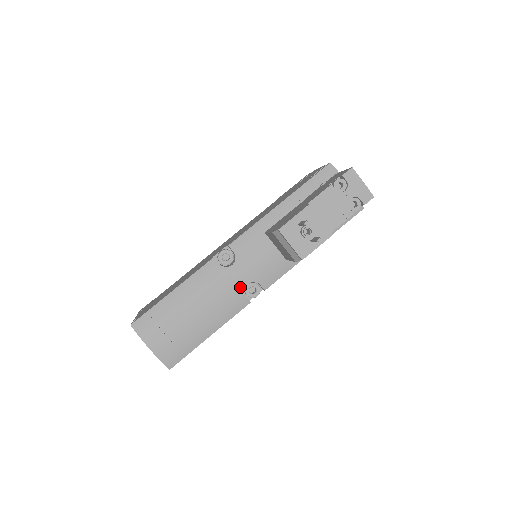
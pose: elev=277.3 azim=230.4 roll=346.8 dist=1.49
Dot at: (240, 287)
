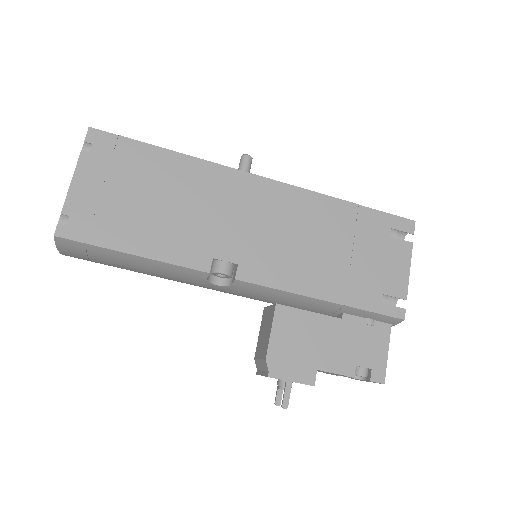
Dot at: (203, 287)
